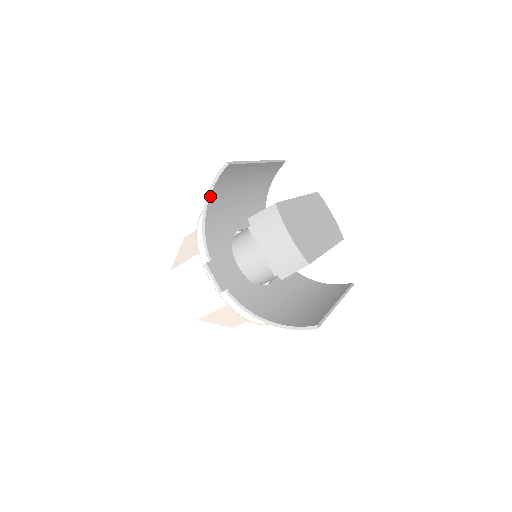
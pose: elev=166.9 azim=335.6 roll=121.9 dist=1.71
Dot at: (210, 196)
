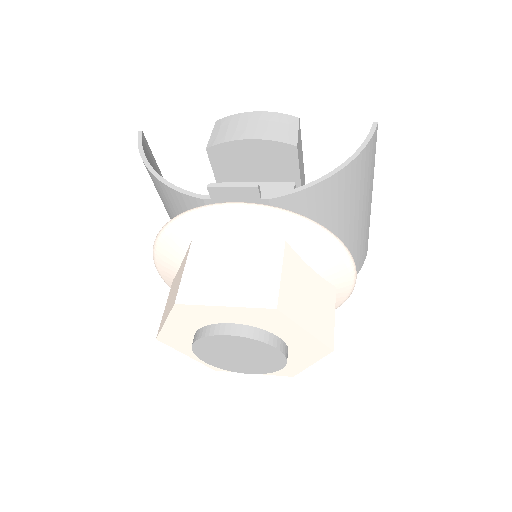
Dot at: (148, 163)
